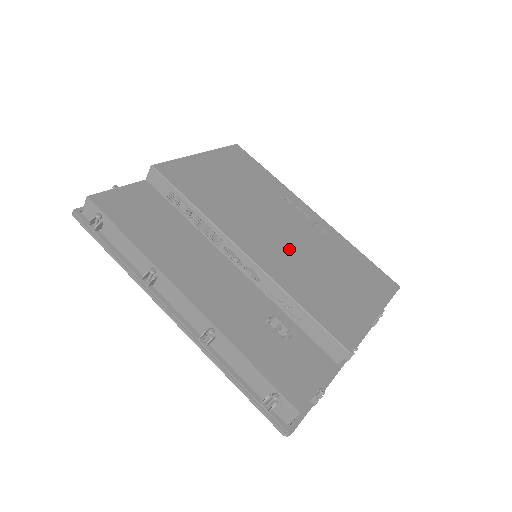
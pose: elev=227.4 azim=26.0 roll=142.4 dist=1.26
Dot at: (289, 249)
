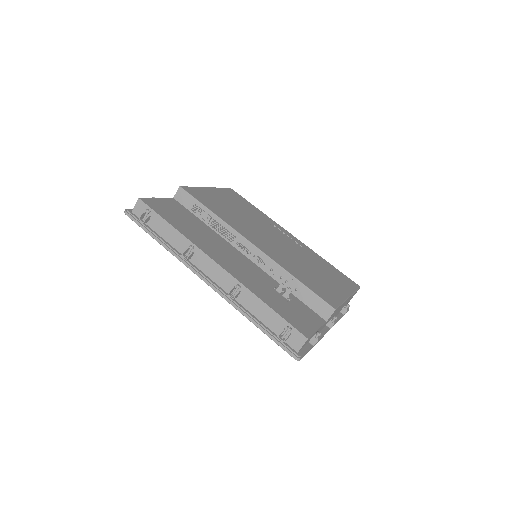
Dot at: (281, 249)
